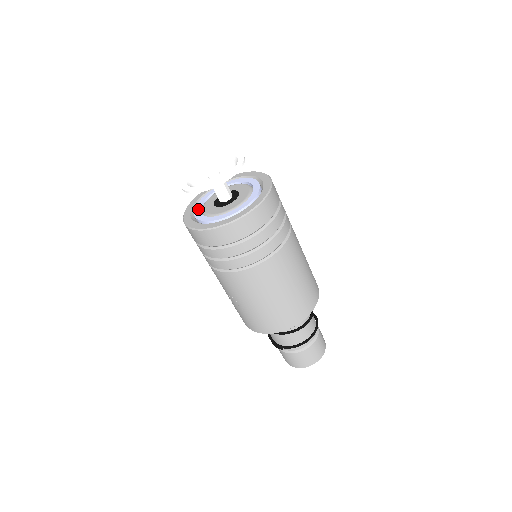
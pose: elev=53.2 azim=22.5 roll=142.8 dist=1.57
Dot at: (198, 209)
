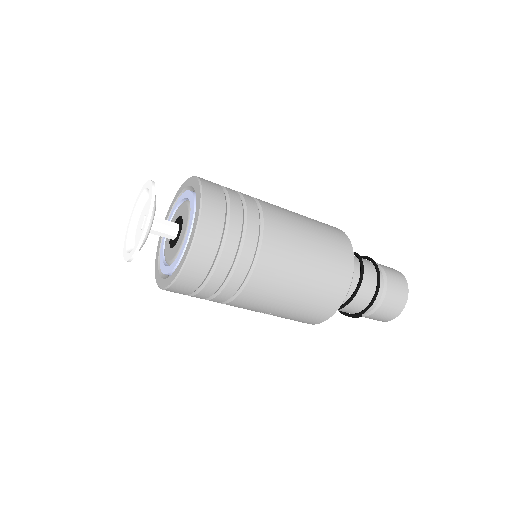
Dot at: (162, 262)
